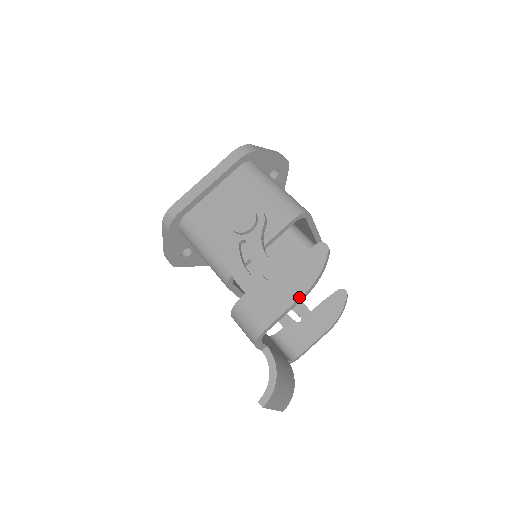
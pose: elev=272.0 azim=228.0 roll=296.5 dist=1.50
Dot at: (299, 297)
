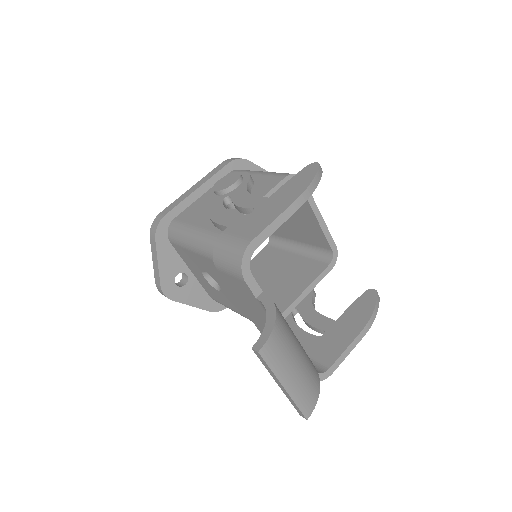
Dot at: (289, 204)
